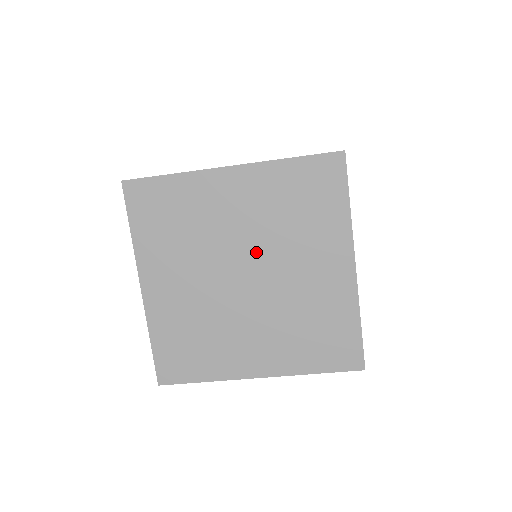
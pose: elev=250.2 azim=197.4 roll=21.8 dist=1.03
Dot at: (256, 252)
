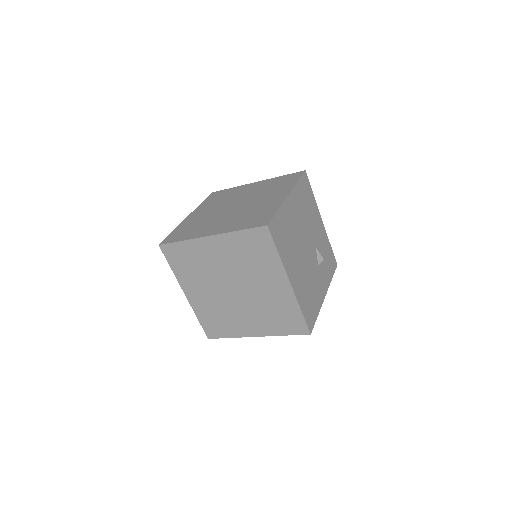
Dot at: (246, 199)
